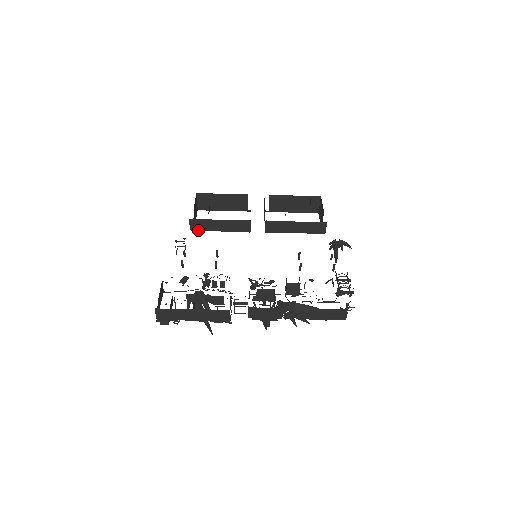
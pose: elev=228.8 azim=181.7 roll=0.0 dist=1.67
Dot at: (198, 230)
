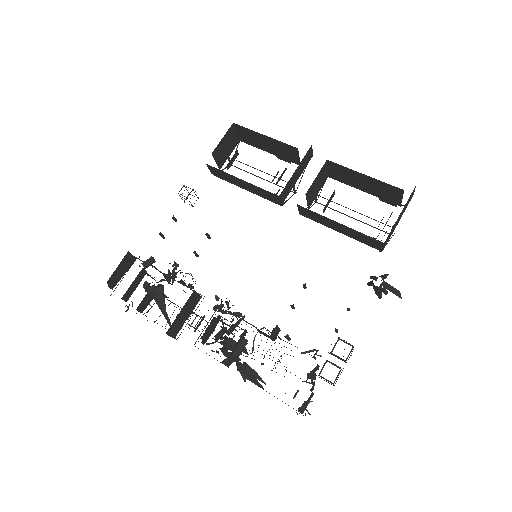
Dot at: (220, 178)
